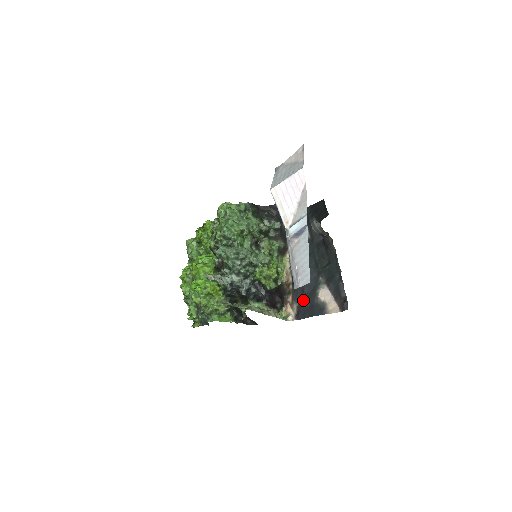
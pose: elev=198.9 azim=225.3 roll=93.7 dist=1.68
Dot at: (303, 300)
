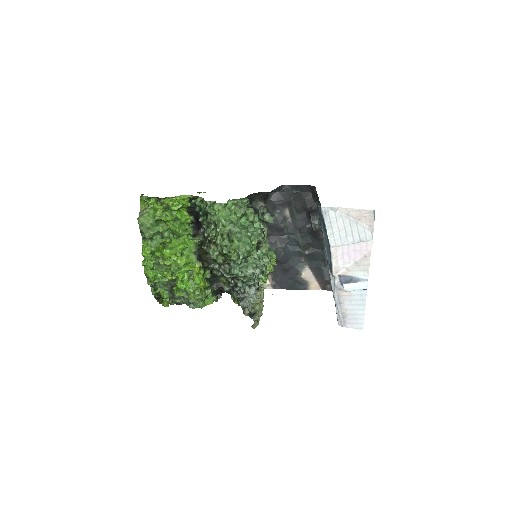
Dot at: (282, 274)
